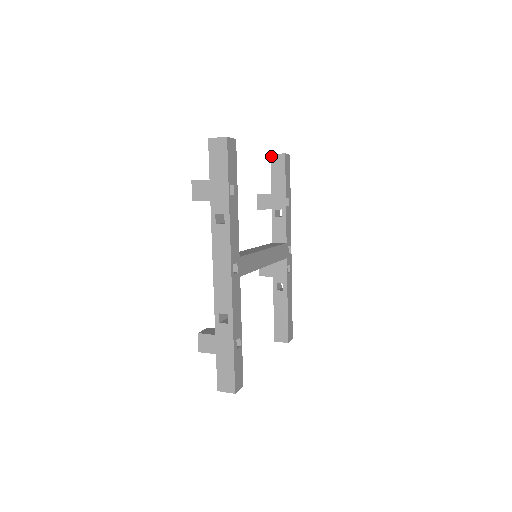
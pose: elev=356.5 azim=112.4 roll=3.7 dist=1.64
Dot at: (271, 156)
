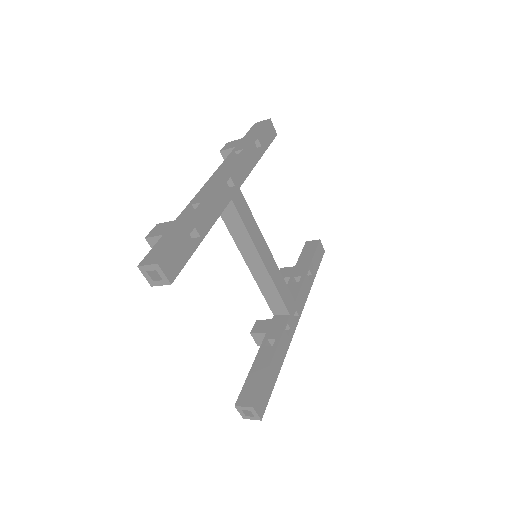
Dot at: (306, 242)
